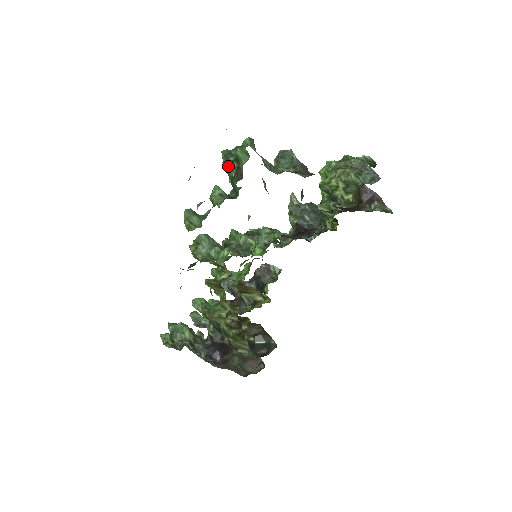
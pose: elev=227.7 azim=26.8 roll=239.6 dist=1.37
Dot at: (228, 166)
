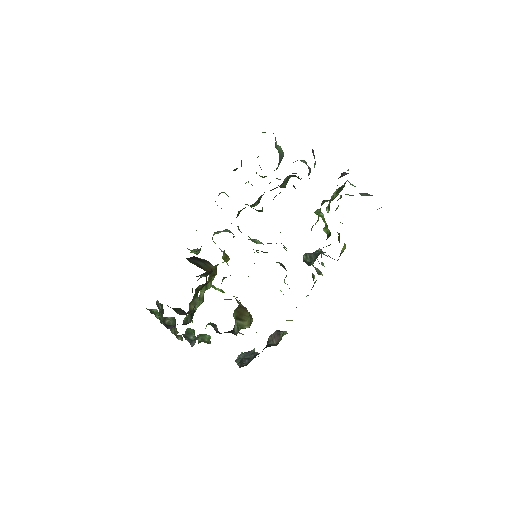
Dot at: occluded
